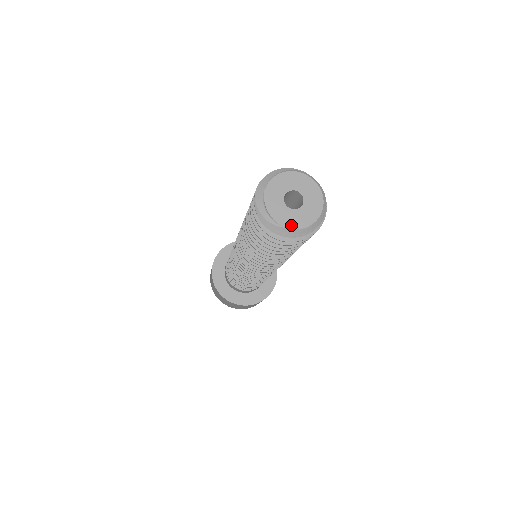
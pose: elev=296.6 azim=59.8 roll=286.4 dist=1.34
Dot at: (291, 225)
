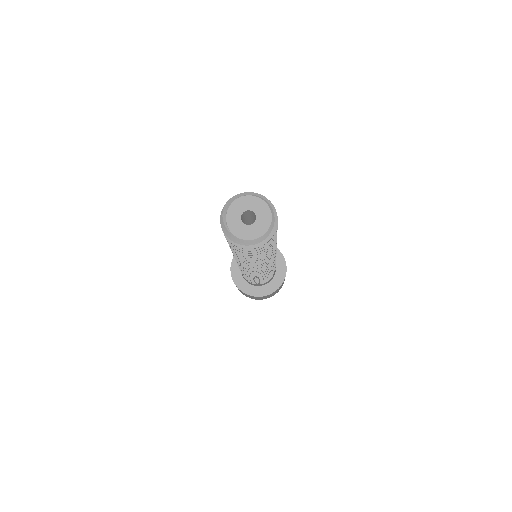
Dot at: (236, 233)
